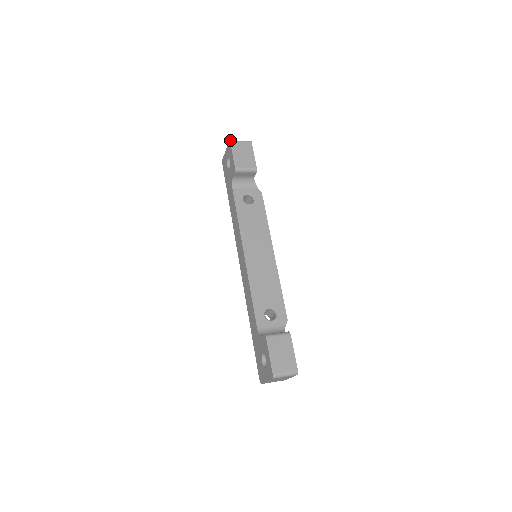
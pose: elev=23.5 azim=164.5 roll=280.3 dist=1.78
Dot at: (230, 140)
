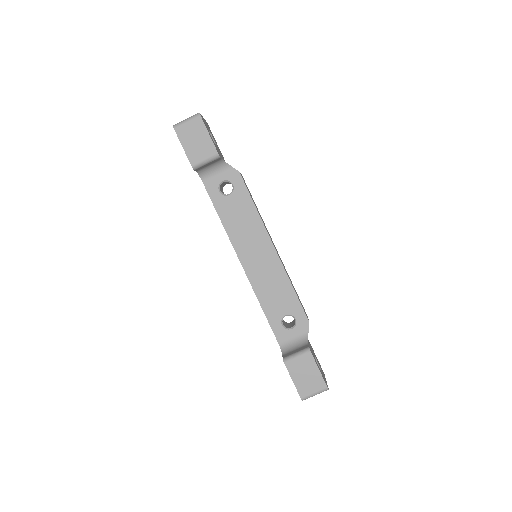
Dot at: (173, 126)
